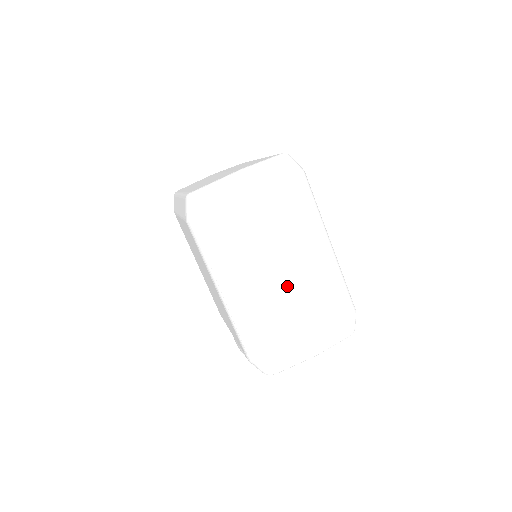
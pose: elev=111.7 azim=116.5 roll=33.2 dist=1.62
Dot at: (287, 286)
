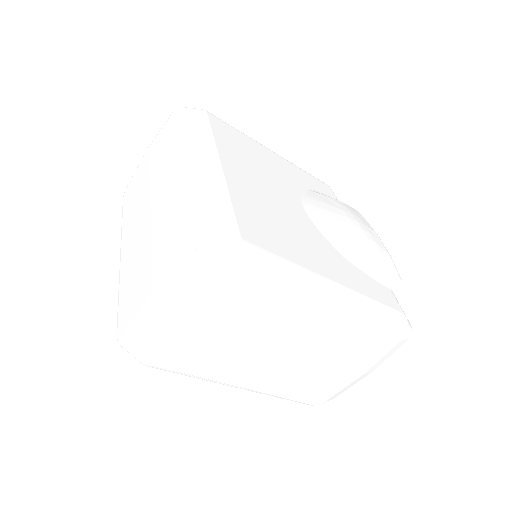
Dot at: (299, 360)
